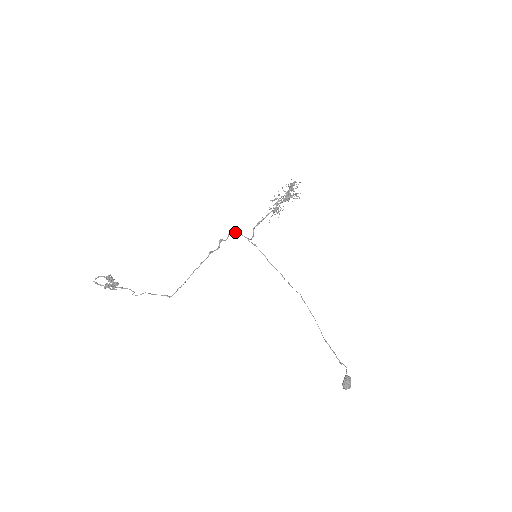
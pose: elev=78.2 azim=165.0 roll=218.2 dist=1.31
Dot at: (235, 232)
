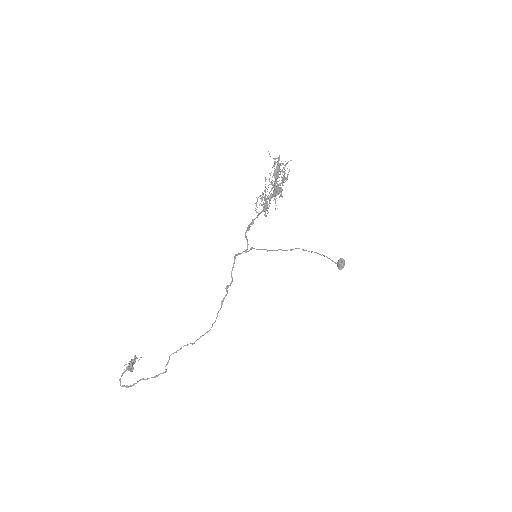
Dot at: occluded
